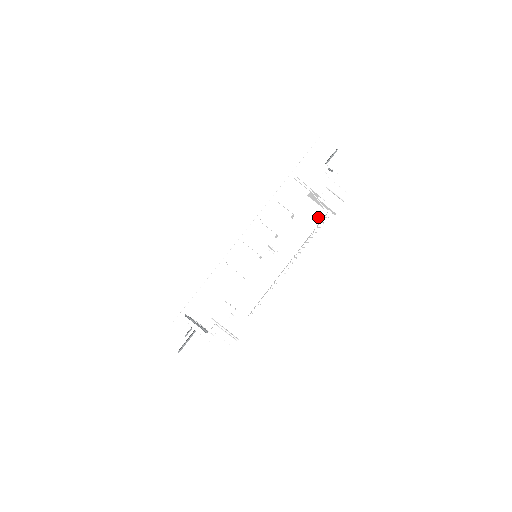
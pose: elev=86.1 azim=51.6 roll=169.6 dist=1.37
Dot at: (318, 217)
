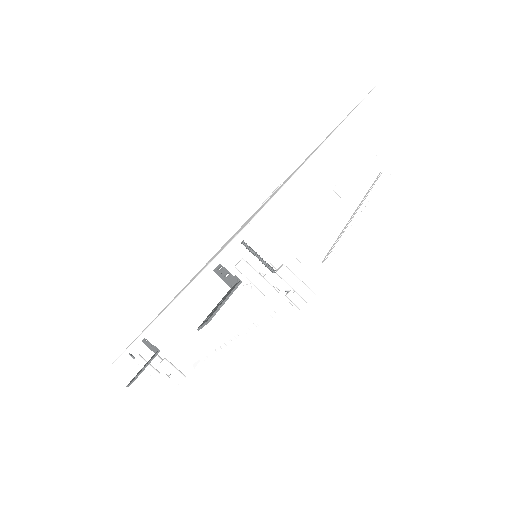
Dot at: (371, 176)
